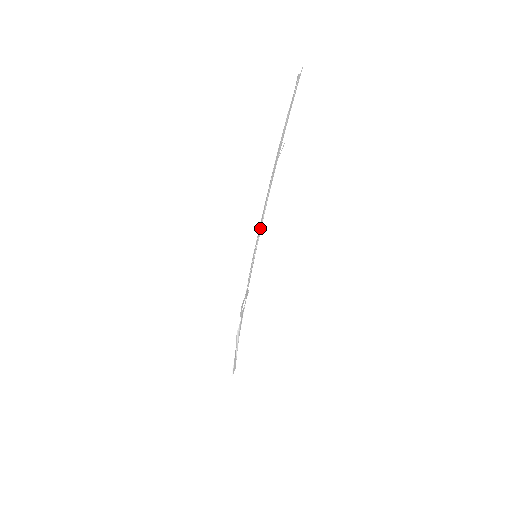
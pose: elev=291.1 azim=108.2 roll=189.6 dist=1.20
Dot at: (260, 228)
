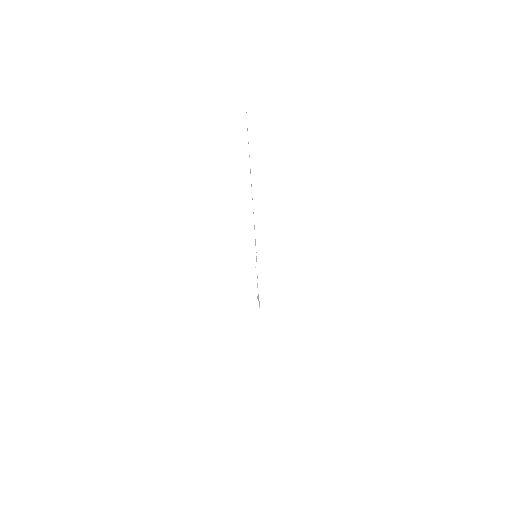
Dot at: occluded
